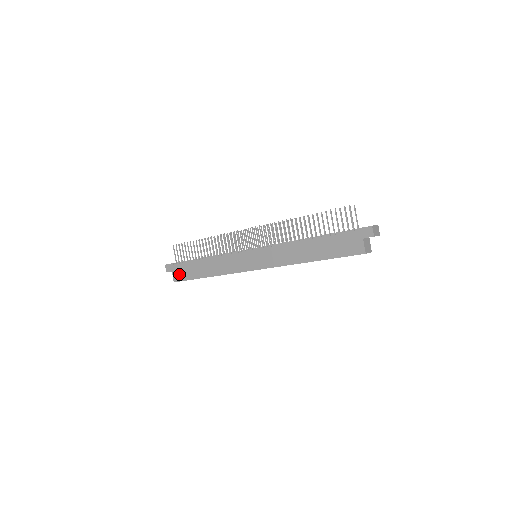
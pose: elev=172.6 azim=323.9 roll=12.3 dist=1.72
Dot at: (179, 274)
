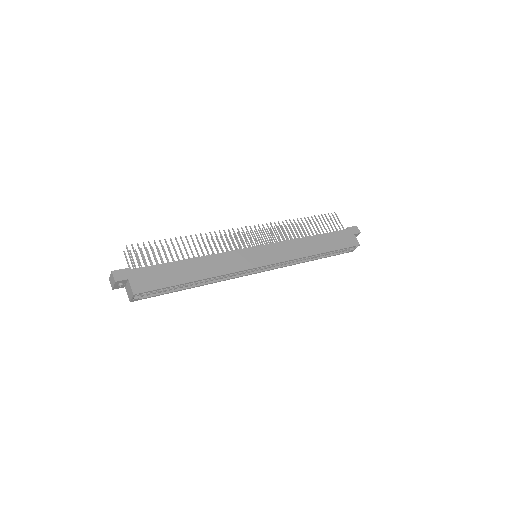
Dot at: (145, 281)
